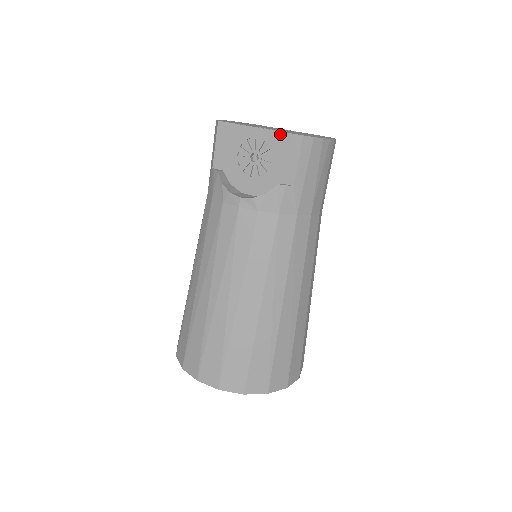
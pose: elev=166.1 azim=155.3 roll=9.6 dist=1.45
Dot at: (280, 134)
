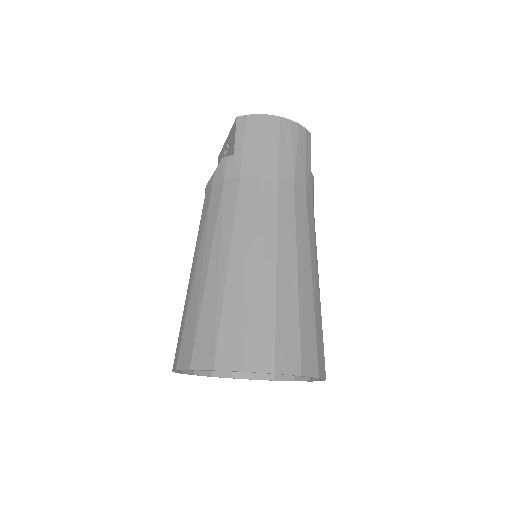
Dot at: (231, 130)
